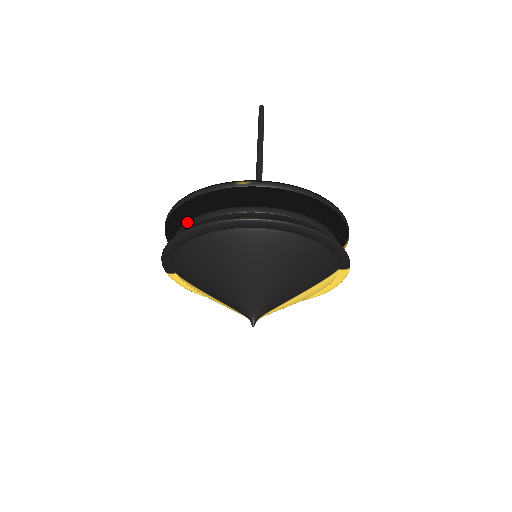
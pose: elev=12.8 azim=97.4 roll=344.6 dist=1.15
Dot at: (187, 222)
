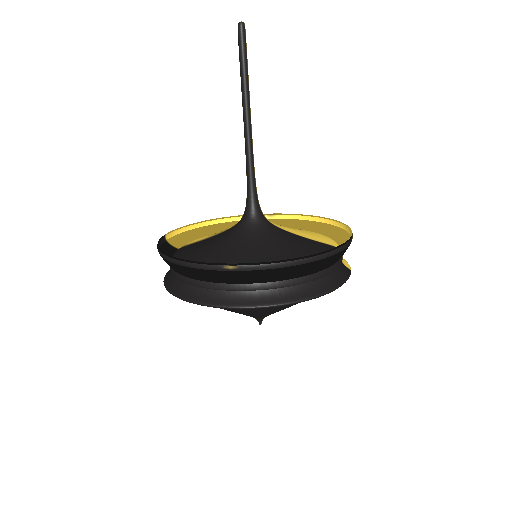
Dot at: (181, 276)
